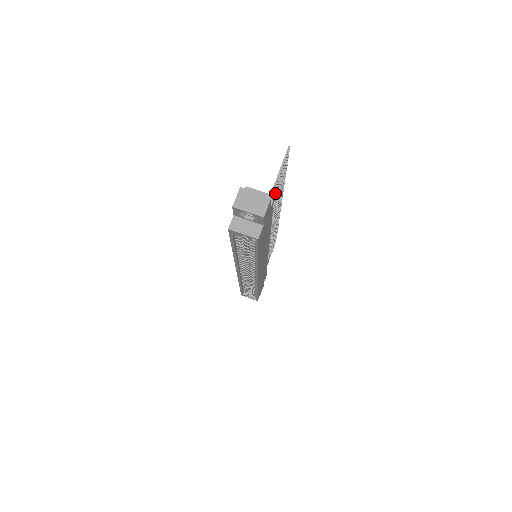
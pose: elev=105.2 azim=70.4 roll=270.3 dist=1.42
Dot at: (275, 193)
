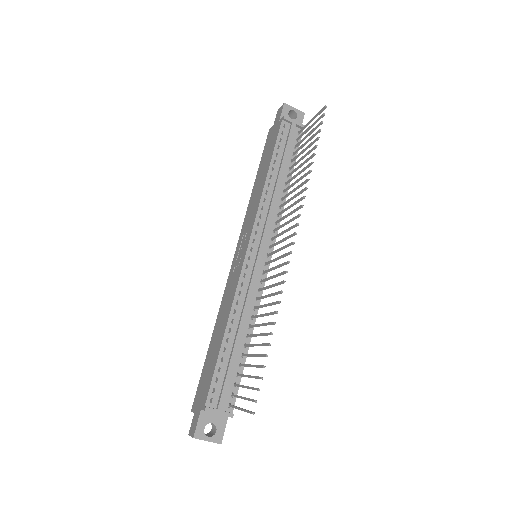
Dot at: occluded
